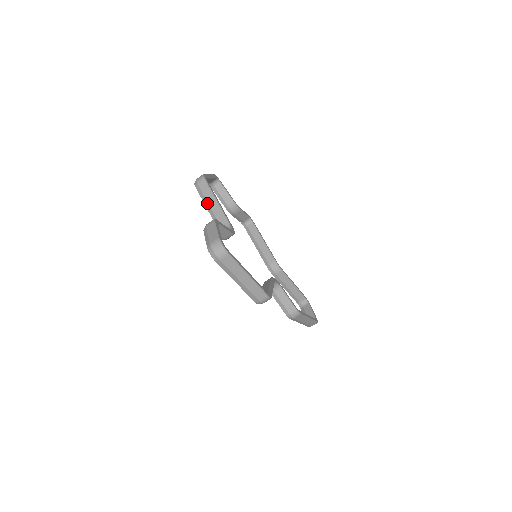
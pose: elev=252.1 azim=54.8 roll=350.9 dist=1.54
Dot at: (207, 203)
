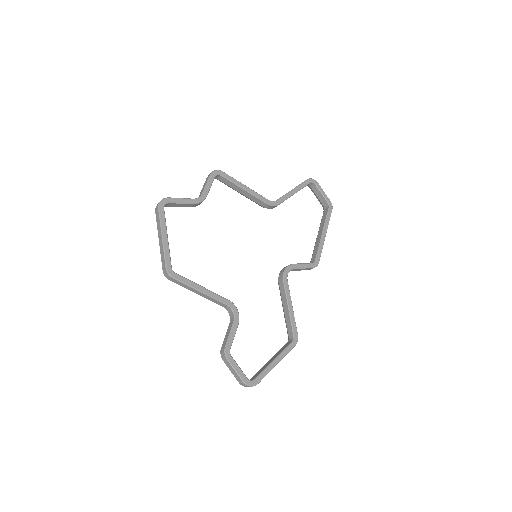
Dot at: occluded
